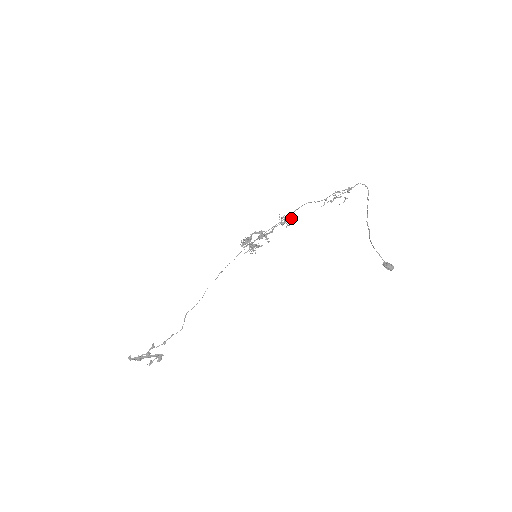
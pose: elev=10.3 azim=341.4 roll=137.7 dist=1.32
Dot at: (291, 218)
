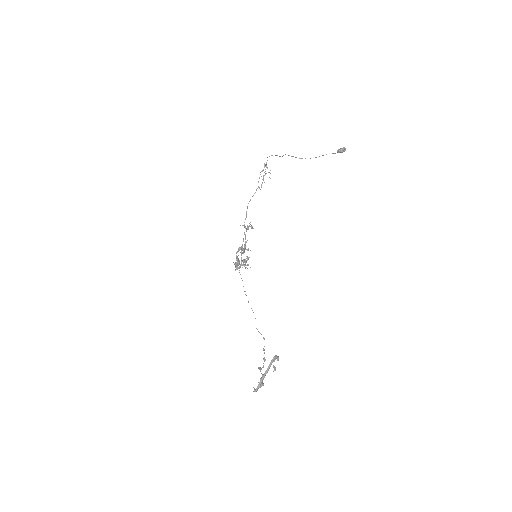
Dot at: occluded
